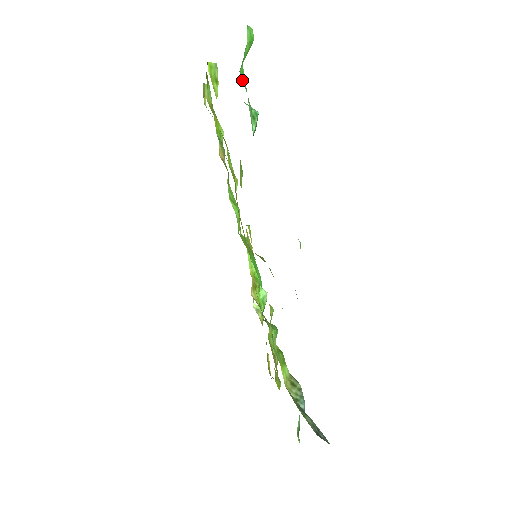
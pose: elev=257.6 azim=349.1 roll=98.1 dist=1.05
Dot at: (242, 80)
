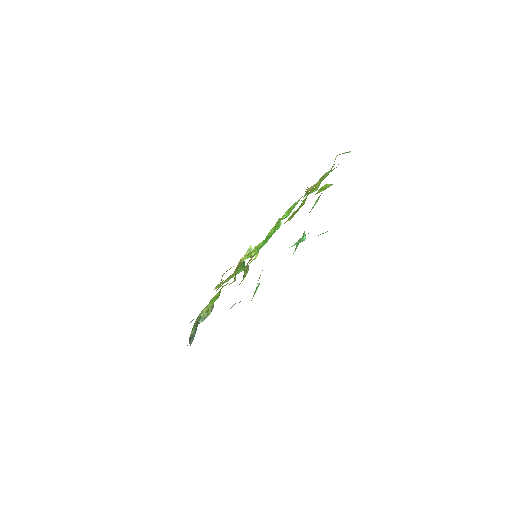
Dot at: (300, 238)
